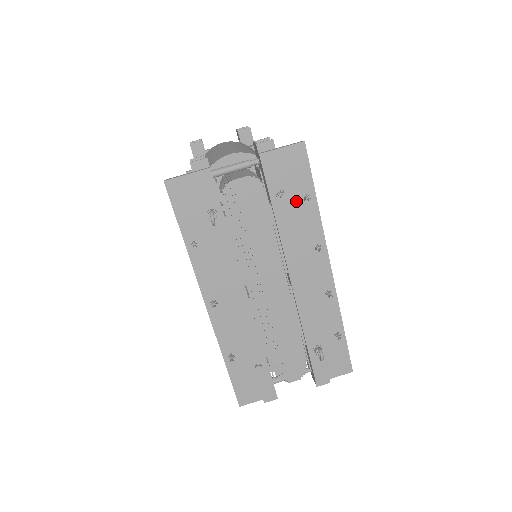
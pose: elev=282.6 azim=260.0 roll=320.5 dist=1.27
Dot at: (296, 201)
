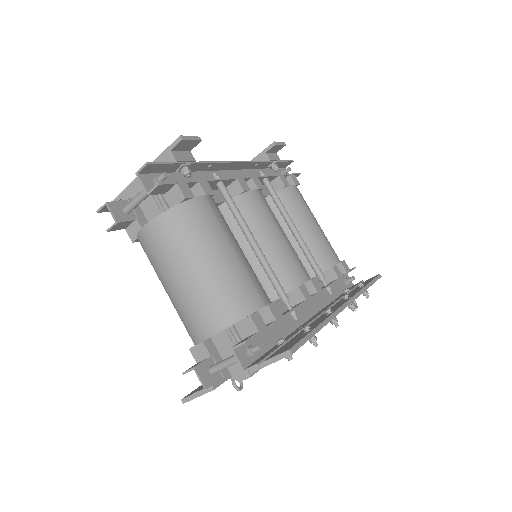
Dot at: occluded
